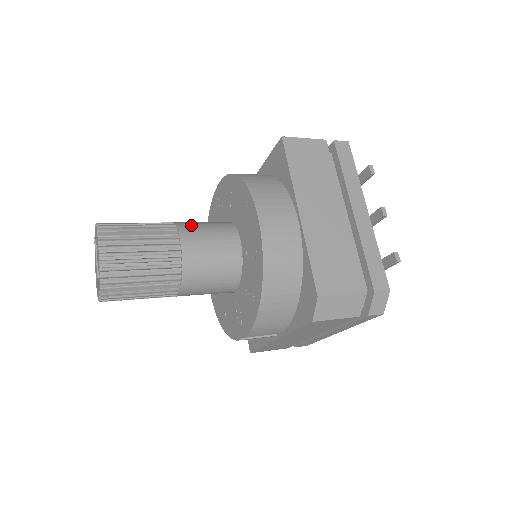
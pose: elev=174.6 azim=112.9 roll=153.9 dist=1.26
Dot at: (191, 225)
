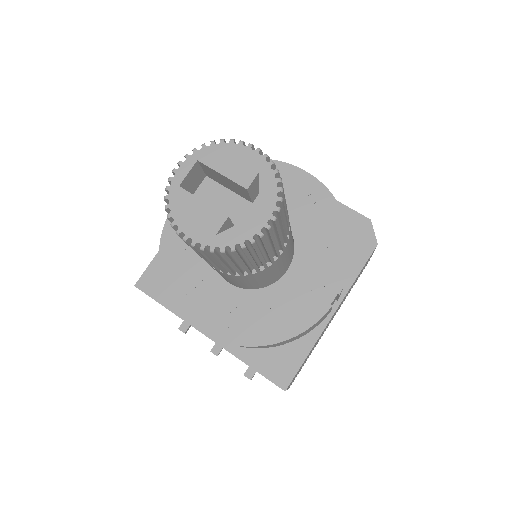
Dot at: occluded
